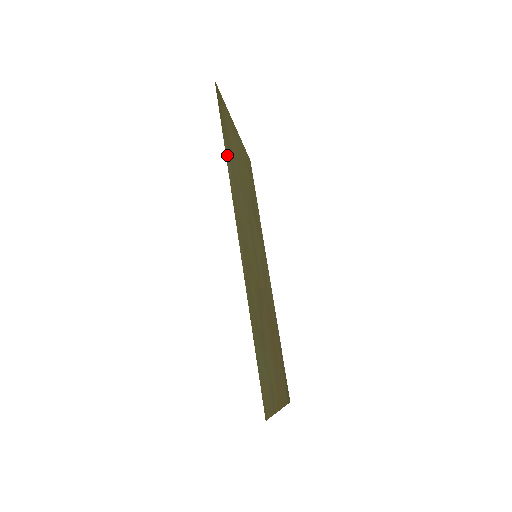
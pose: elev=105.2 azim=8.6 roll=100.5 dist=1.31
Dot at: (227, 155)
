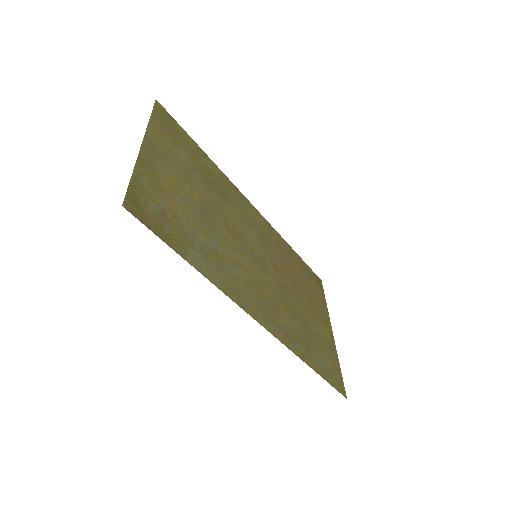
Dot at: (199, 265)
